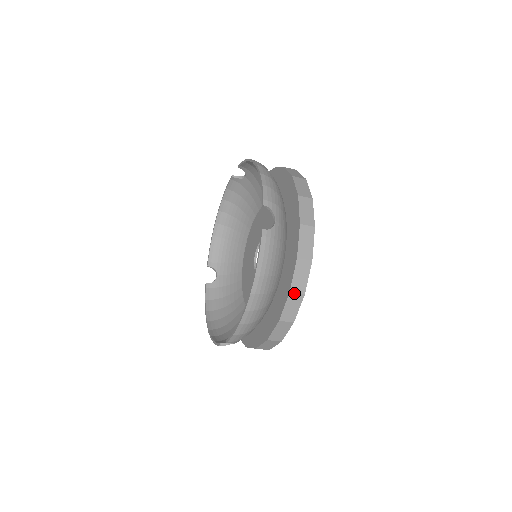
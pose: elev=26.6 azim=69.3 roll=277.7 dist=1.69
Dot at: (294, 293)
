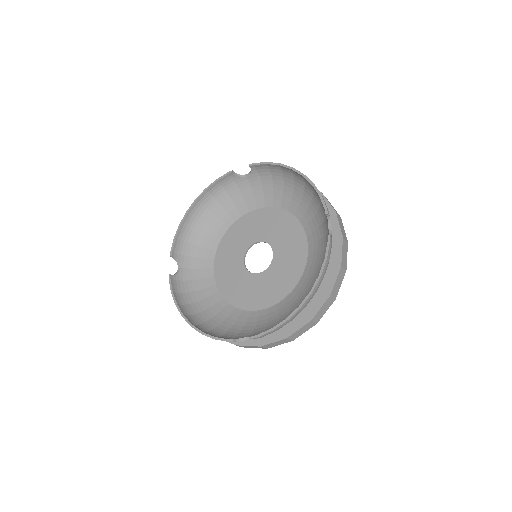
Dot at: (331, 297)
